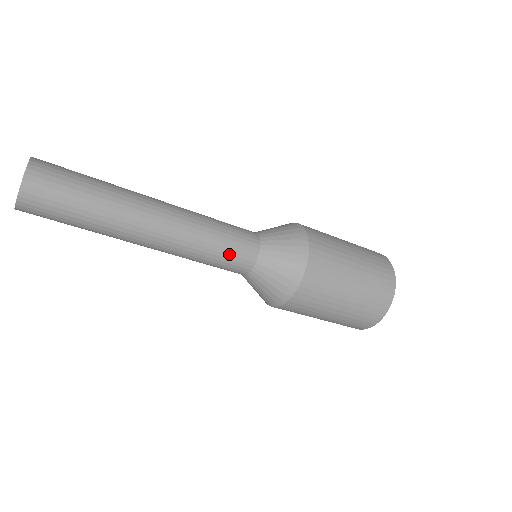
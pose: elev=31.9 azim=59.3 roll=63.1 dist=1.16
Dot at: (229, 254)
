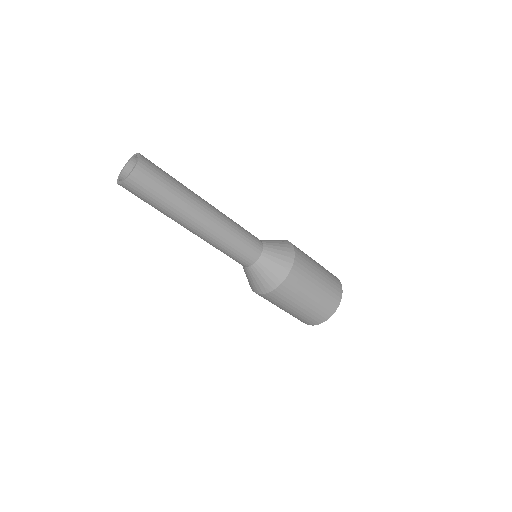
Dot at: (246, 244)
